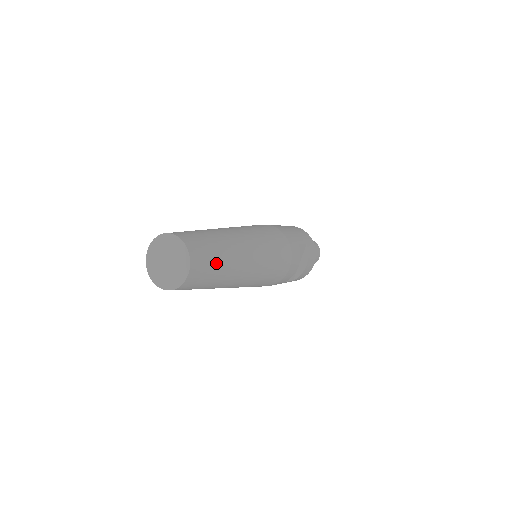
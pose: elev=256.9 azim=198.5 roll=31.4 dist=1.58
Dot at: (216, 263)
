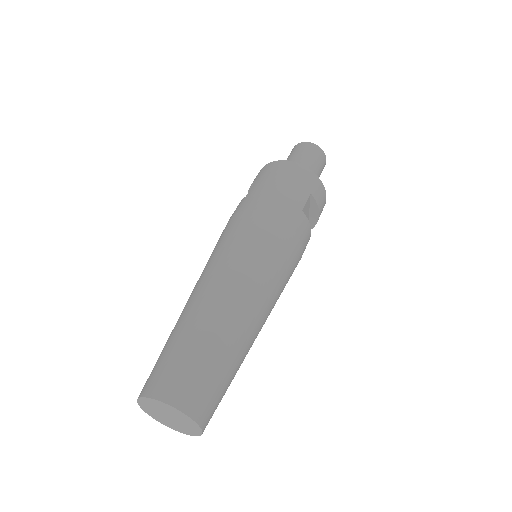
Dot at: (224, 380)
